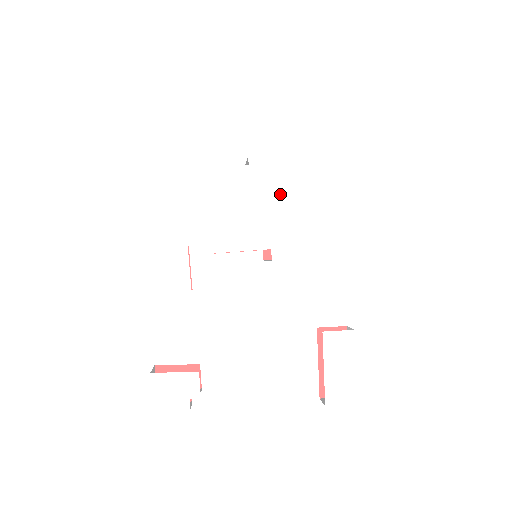
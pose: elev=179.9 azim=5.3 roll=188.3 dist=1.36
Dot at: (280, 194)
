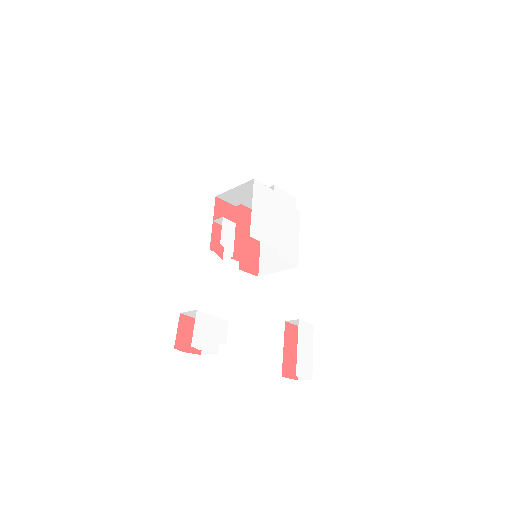
Dot at: (287, 217)
